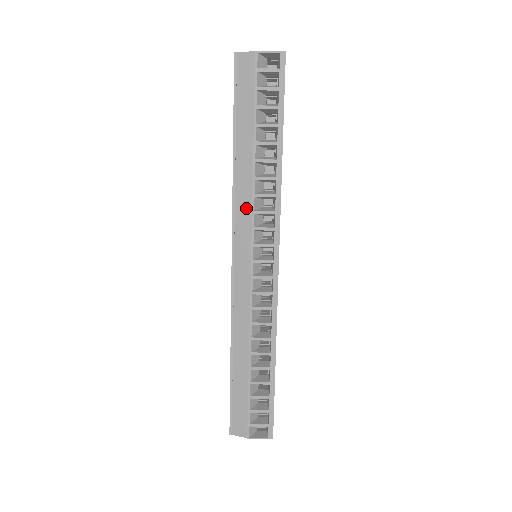
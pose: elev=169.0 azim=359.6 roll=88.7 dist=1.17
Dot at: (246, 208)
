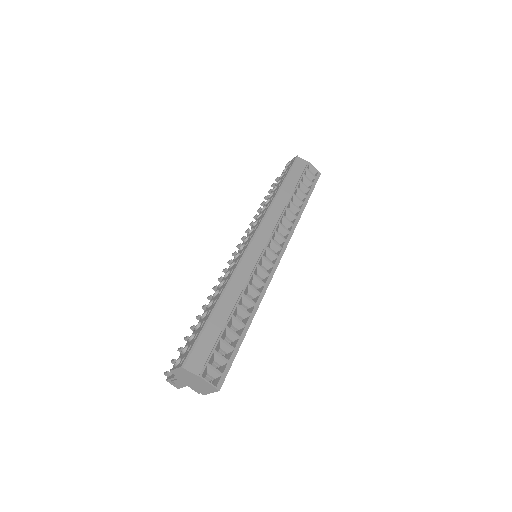
Dot at: (274, 218)
